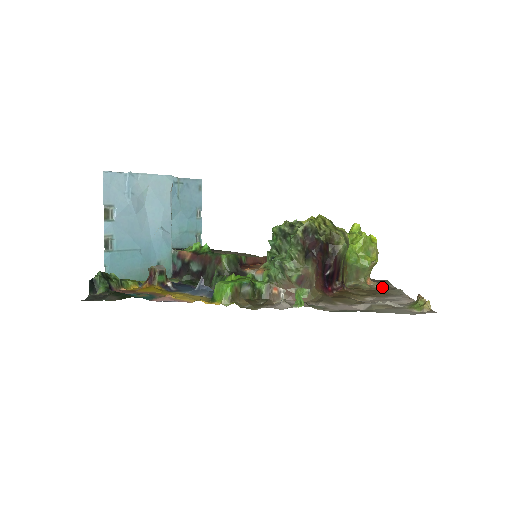
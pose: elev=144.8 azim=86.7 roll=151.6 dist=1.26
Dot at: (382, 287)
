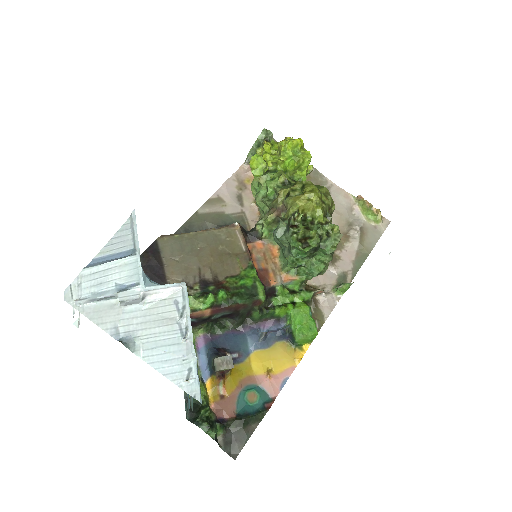
Dot at: occluded
